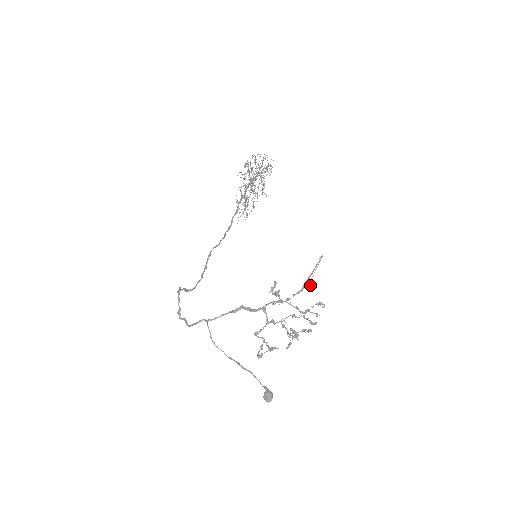
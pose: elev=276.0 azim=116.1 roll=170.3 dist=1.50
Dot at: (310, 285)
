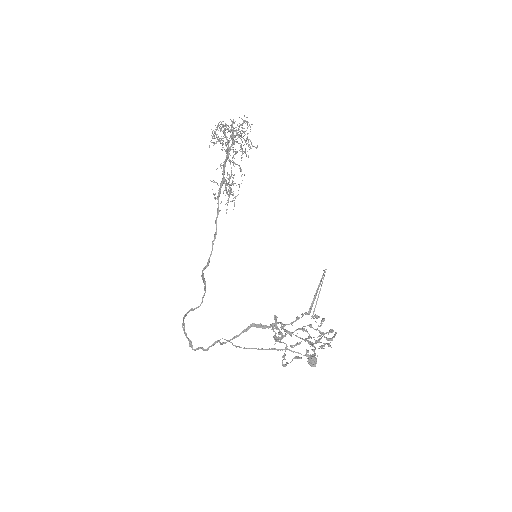
Dot at: (315, 315)
